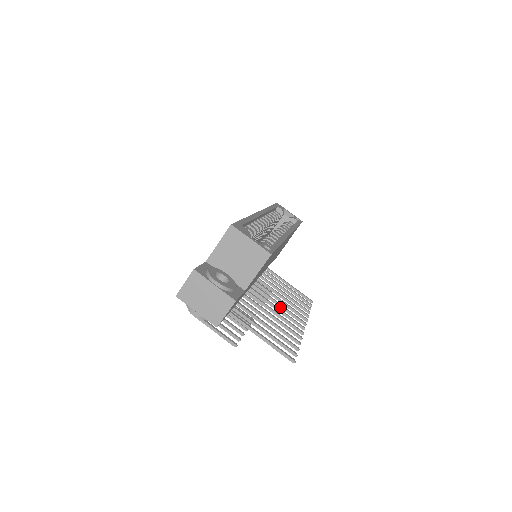
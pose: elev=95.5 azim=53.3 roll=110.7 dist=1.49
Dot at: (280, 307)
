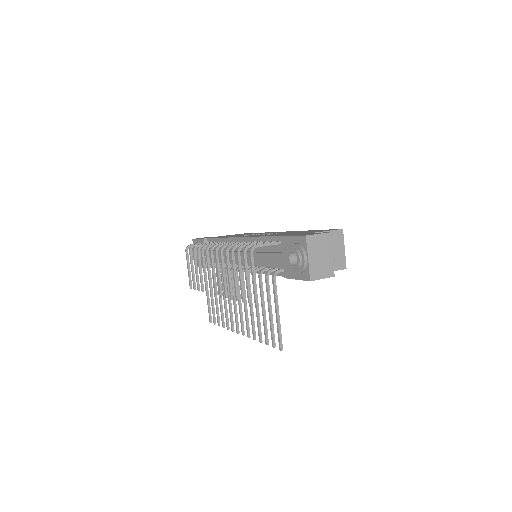
Dot at: (235, 305)
